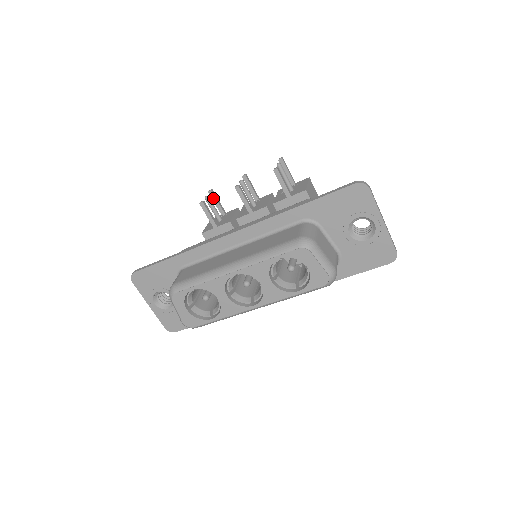
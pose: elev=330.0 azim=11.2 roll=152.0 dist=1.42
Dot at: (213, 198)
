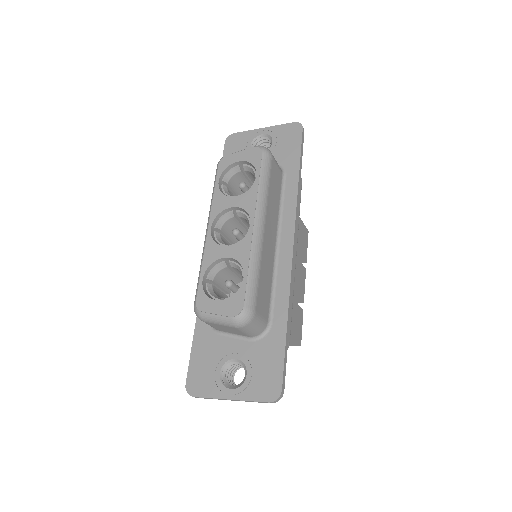
Dot at: occluded
